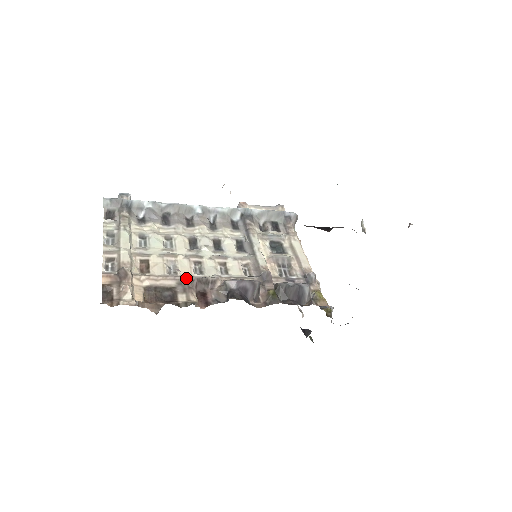
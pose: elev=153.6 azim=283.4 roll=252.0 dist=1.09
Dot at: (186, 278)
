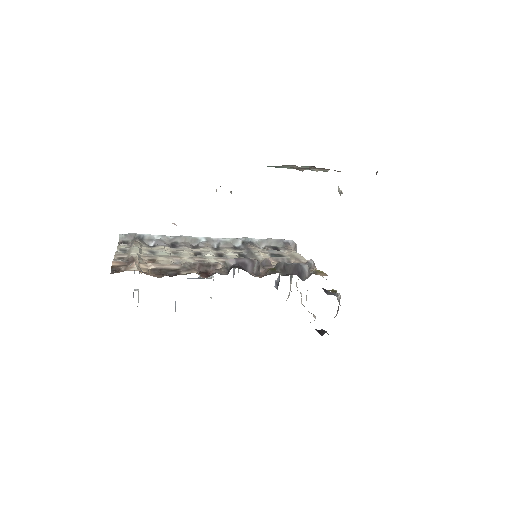
Dot at: (189, 263)
